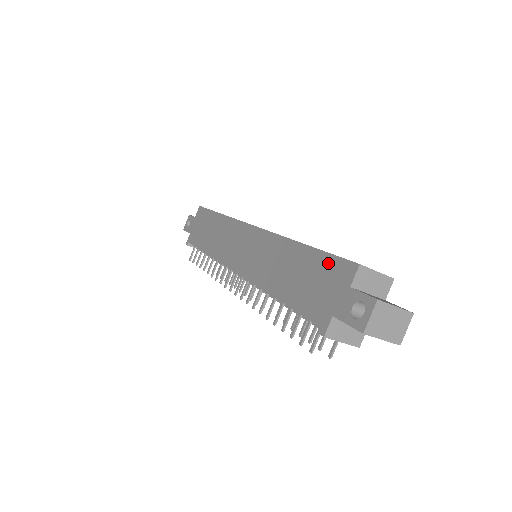
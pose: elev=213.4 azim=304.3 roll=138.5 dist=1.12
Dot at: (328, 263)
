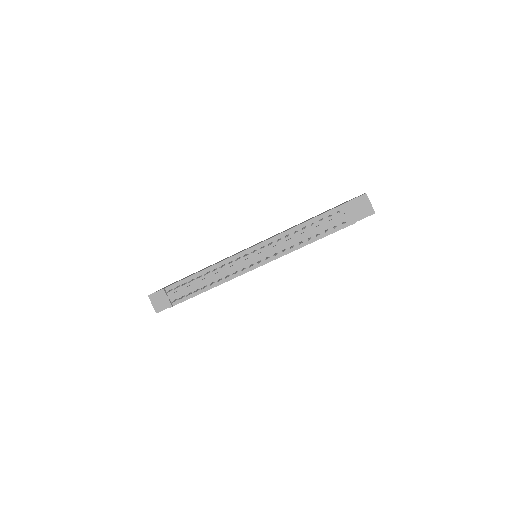
Dot at: occluded
